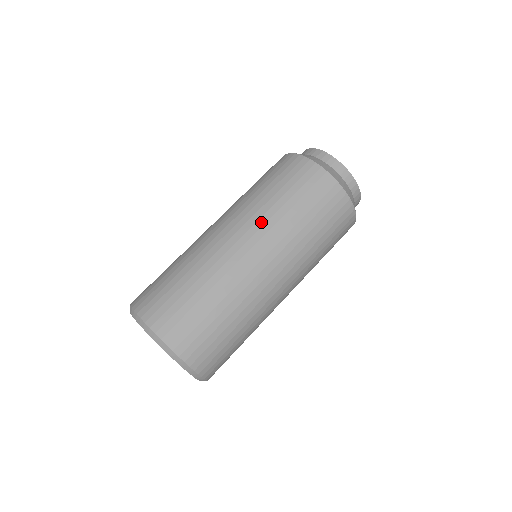
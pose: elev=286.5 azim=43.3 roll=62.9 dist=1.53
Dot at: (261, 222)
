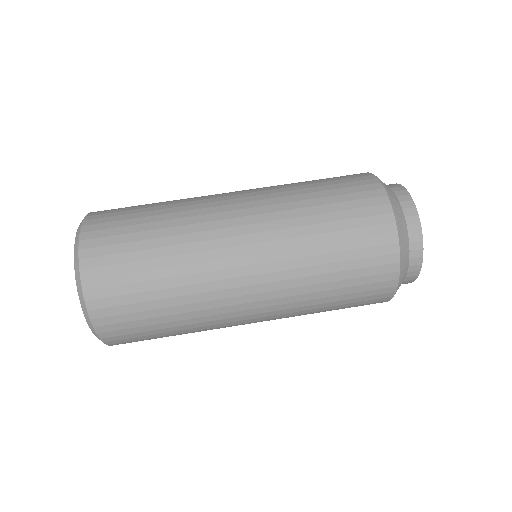
Dot at: (270, 191)
